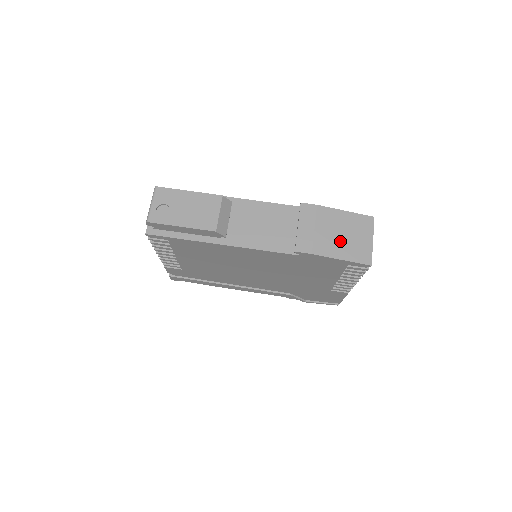
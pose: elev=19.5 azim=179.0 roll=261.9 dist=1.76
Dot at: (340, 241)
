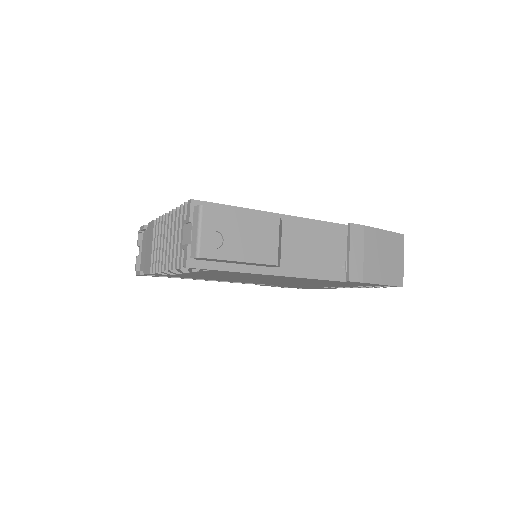
Dot at: (382, 265)
